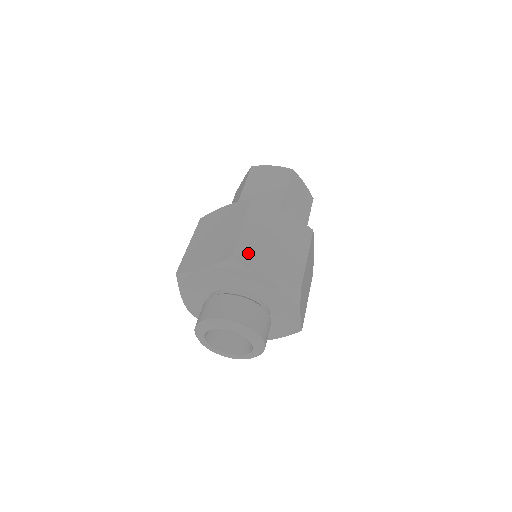
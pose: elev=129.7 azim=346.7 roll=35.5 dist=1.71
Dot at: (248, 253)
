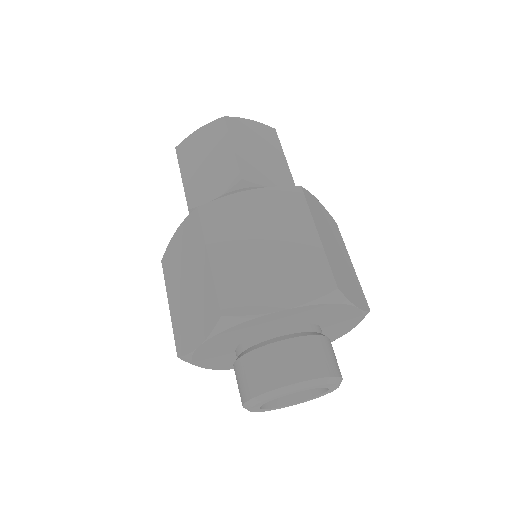
Dot at: (239, 292)
